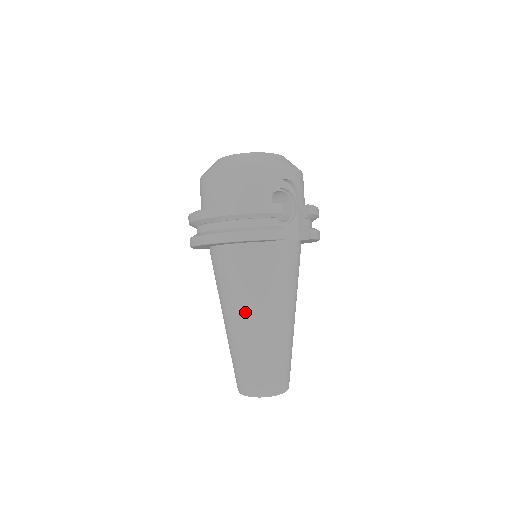
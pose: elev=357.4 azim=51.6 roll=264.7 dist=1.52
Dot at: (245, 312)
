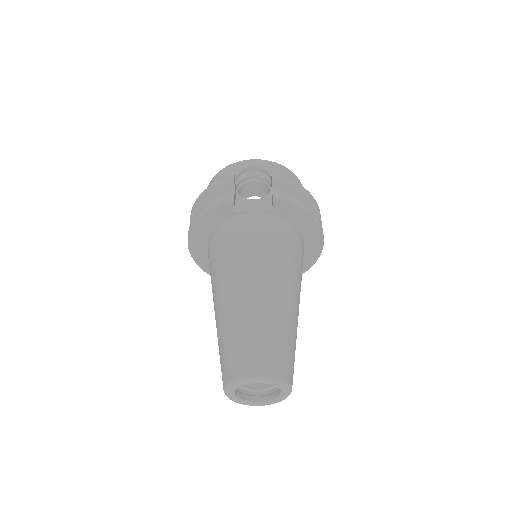
Dot at: (217, 290)
